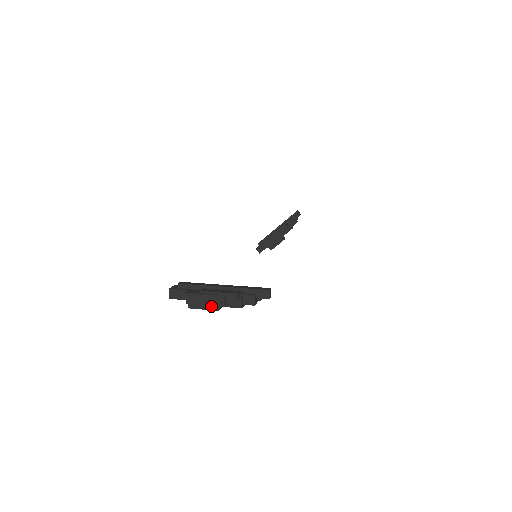
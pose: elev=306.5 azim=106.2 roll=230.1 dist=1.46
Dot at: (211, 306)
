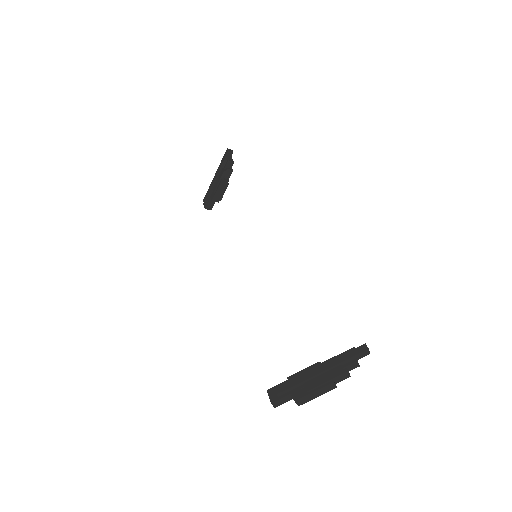
Dot at: occluded
